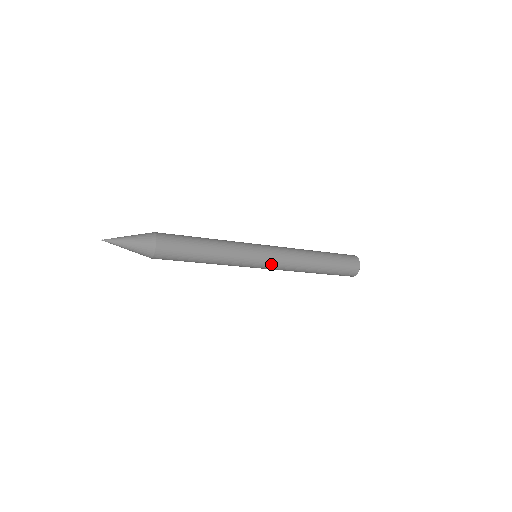
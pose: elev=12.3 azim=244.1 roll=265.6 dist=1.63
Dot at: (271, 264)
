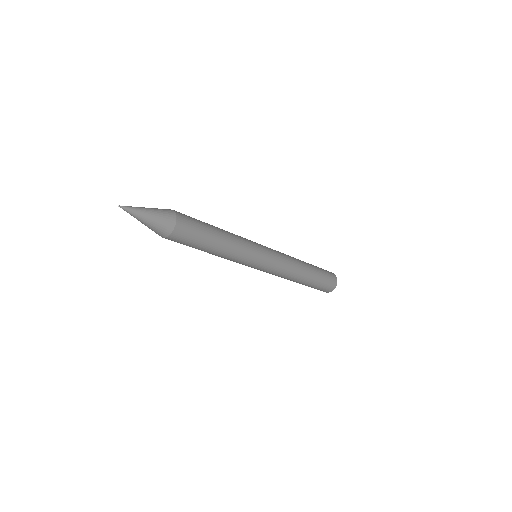
Dot at: (269, 268)
